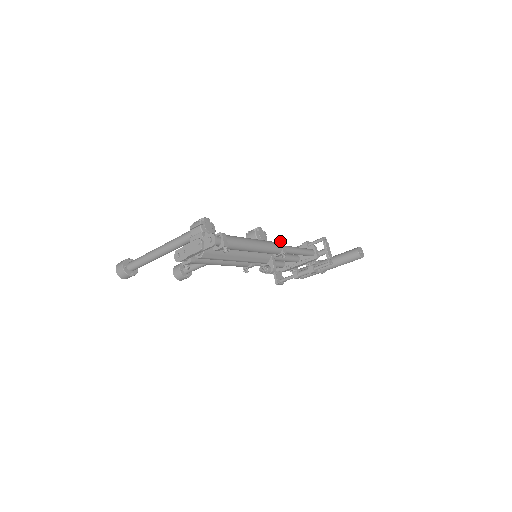
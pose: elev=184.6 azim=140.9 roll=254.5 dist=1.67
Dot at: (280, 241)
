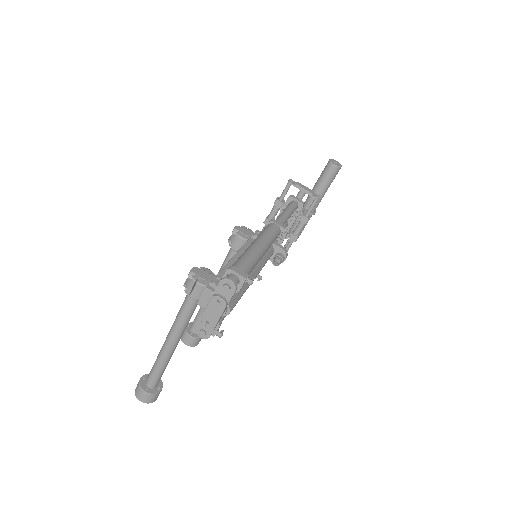
Dot at: (269, 221)
